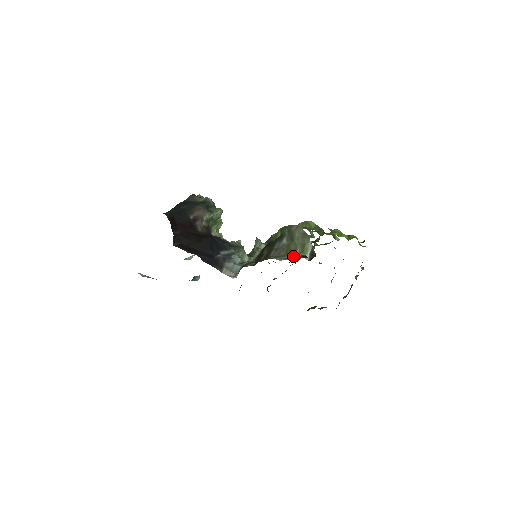
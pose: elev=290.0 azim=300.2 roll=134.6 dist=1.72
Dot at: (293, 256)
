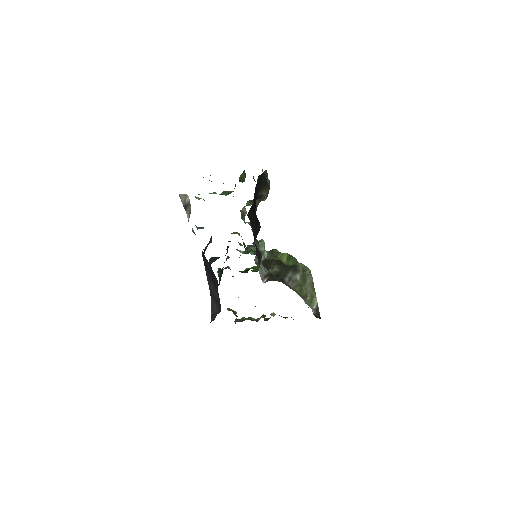
Dot at: (308, 303)
